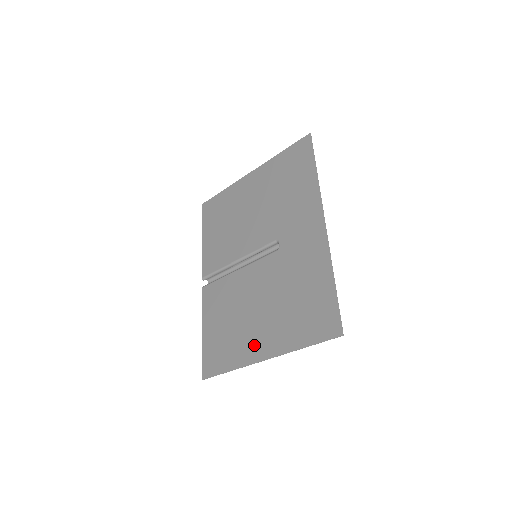
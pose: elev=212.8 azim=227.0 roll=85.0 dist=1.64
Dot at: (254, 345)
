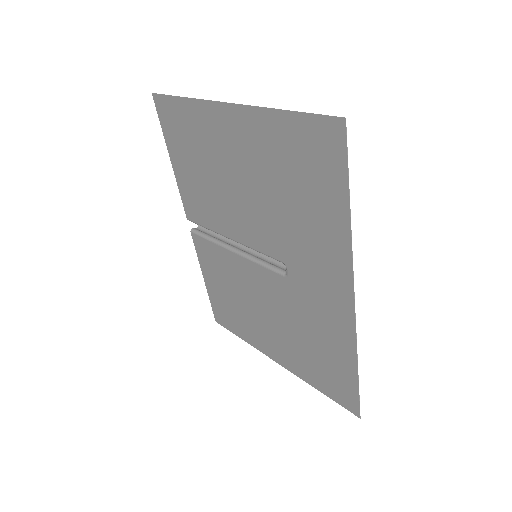
Dot at: (265, 343)
